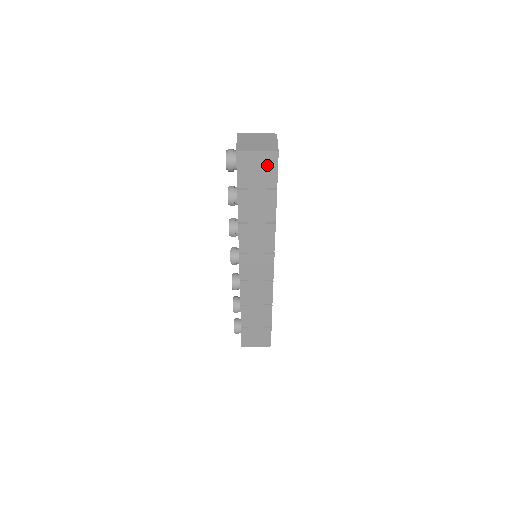
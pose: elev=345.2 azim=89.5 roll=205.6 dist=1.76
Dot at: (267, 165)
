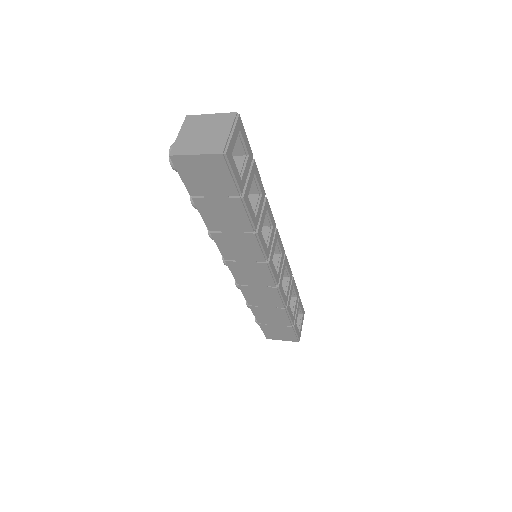
Dot at: (216, 170)
